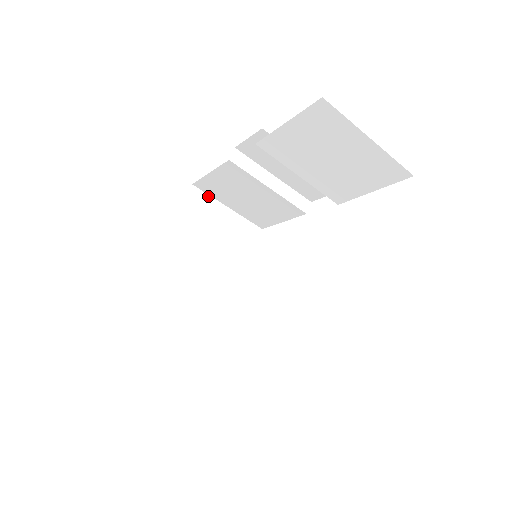
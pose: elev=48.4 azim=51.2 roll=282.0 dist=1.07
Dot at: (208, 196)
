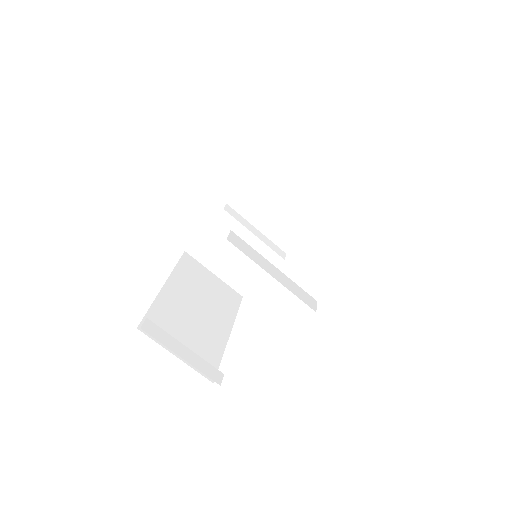
Dot at: (198, 262)
